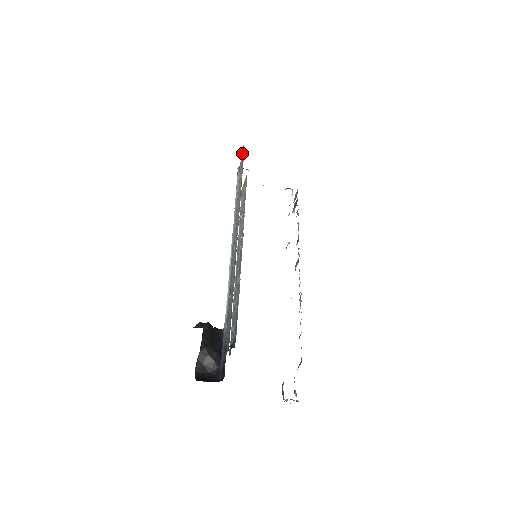
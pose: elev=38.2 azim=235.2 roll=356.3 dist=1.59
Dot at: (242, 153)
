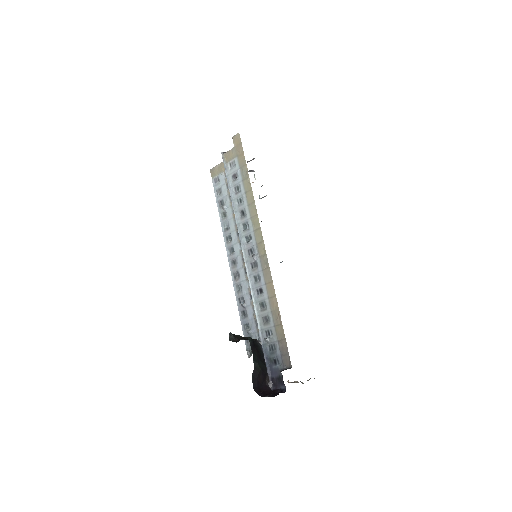
Dot at: (234, 141)
